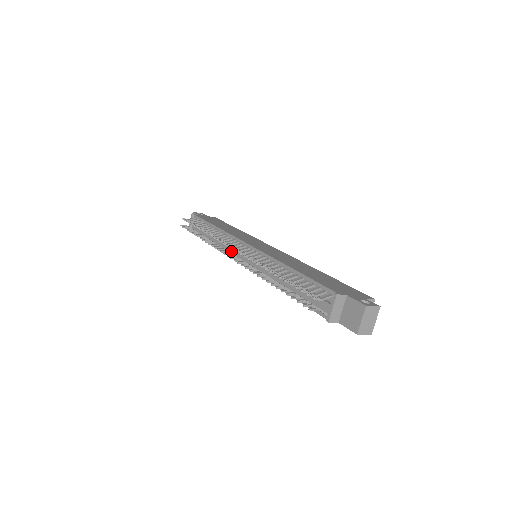
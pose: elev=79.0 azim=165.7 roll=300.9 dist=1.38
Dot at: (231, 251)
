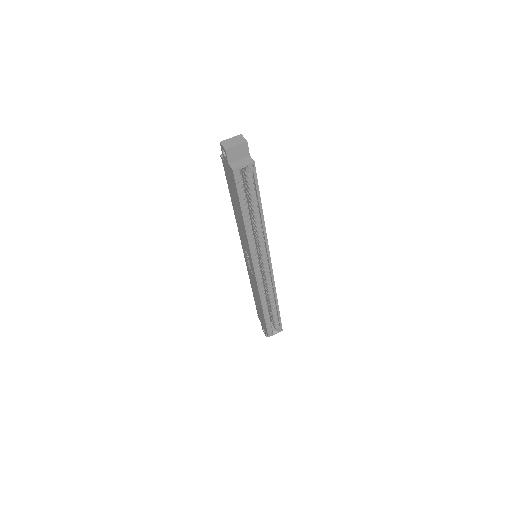
Dot at: occluded
